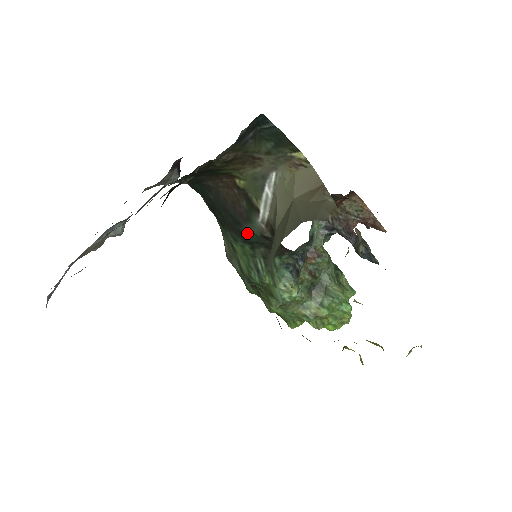
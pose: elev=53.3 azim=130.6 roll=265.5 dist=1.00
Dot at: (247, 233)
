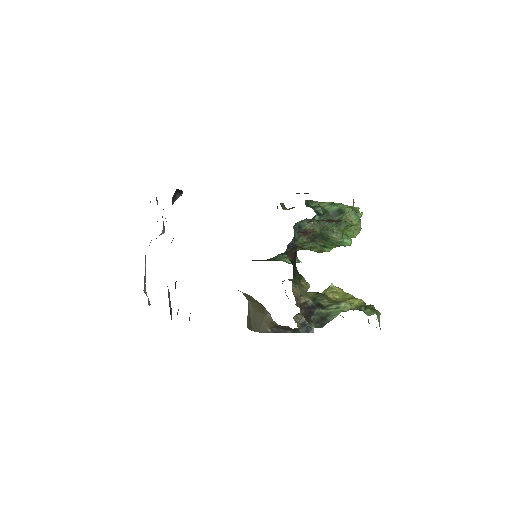
Dot at: occluded
